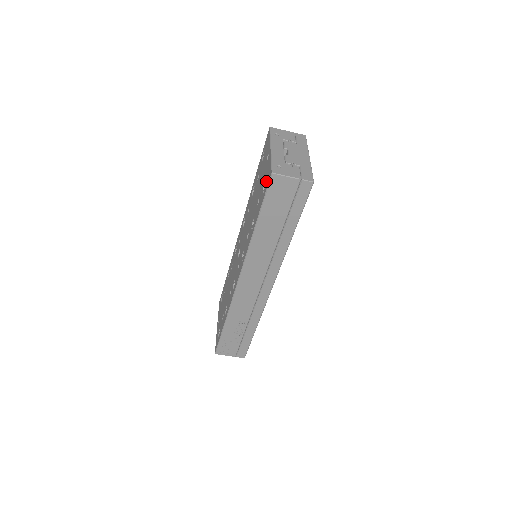
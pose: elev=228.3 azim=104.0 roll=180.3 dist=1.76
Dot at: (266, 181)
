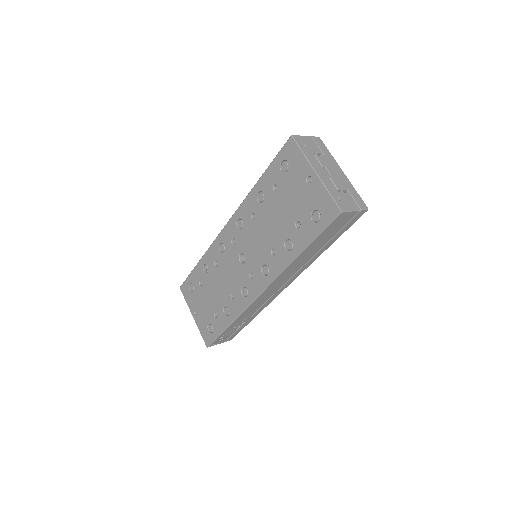
Dot at: (322, 213)
